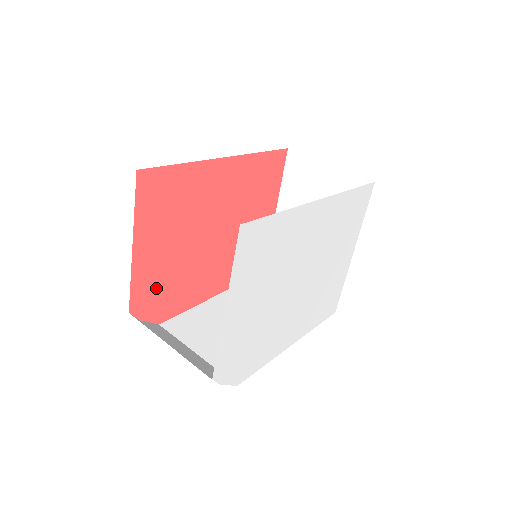
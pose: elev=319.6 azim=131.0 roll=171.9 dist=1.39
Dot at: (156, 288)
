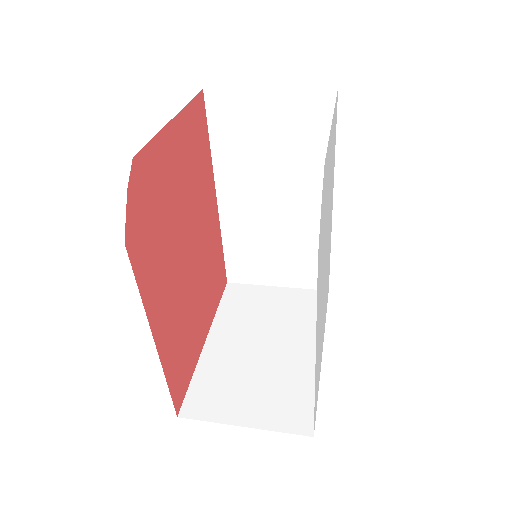
Dot at: (153, 192)
